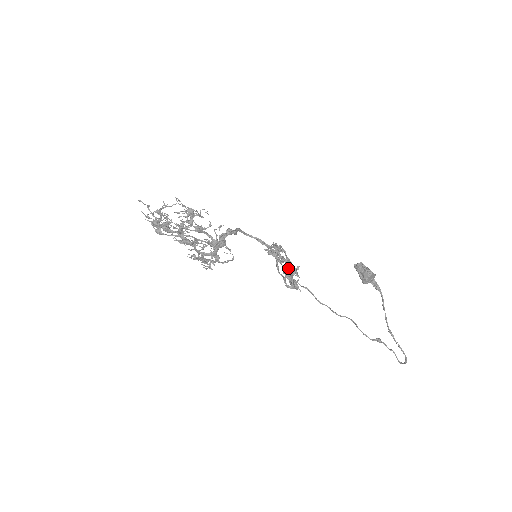
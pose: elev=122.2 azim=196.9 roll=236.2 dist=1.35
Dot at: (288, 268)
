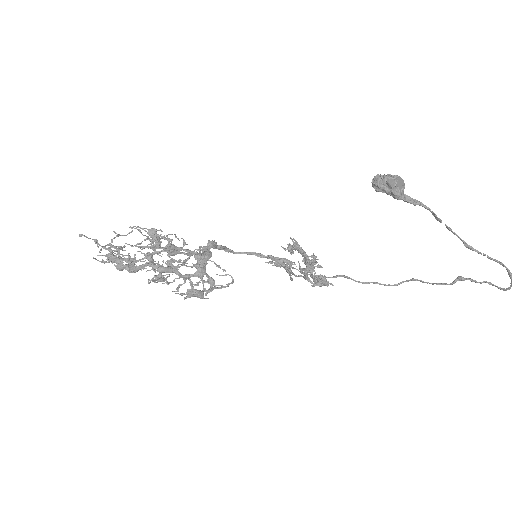
Dot at: (301, 254)
